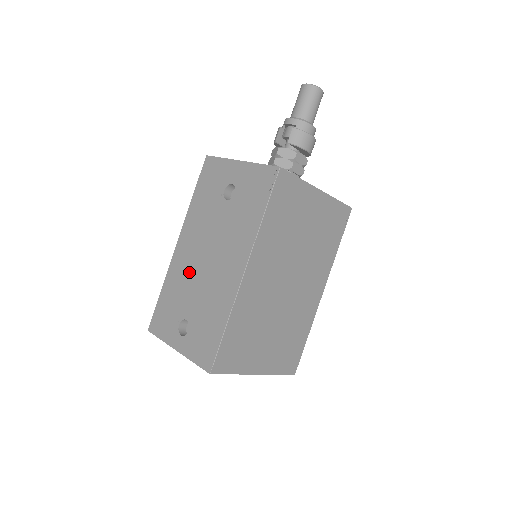
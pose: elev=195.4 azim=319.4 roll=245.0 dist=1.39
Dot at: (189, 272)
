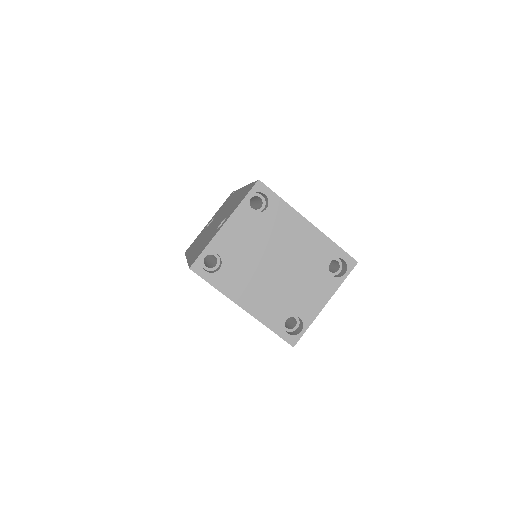
Dot at: (206, 236)
